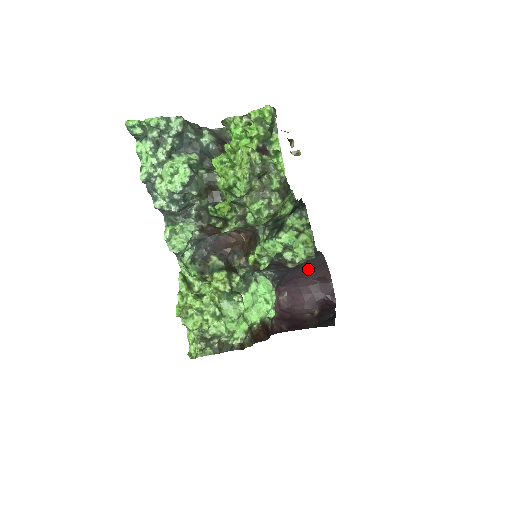
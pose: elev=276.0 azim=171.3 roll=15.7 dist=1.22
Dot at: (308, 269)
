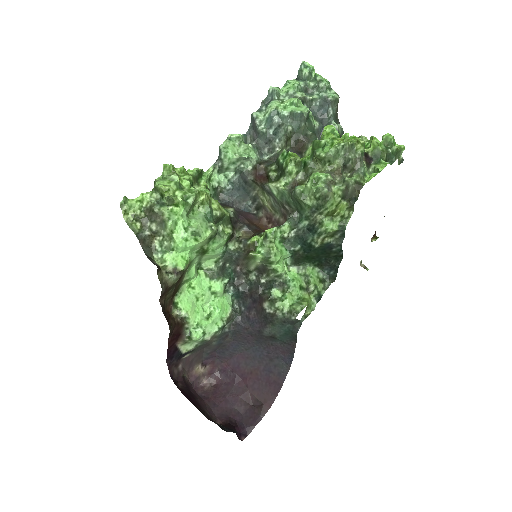
Dot at: (261, 374)
